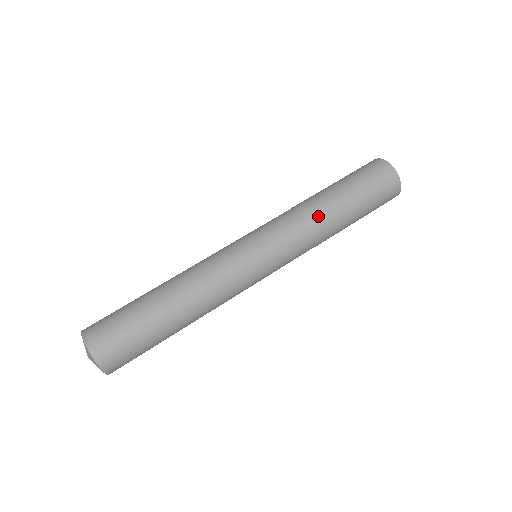
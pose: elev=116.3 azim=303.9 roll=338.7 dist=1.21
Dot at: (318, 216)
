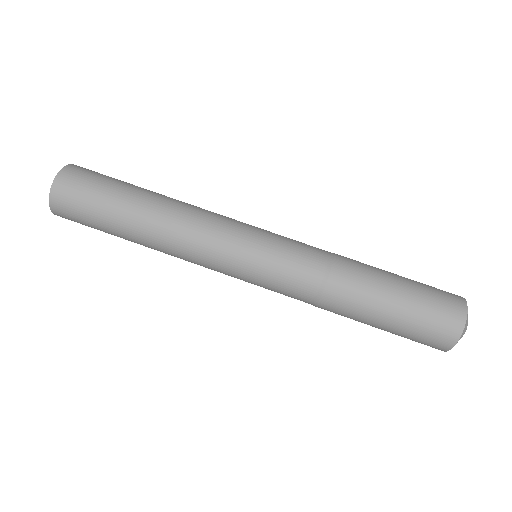
Dot at: (343, 266)
